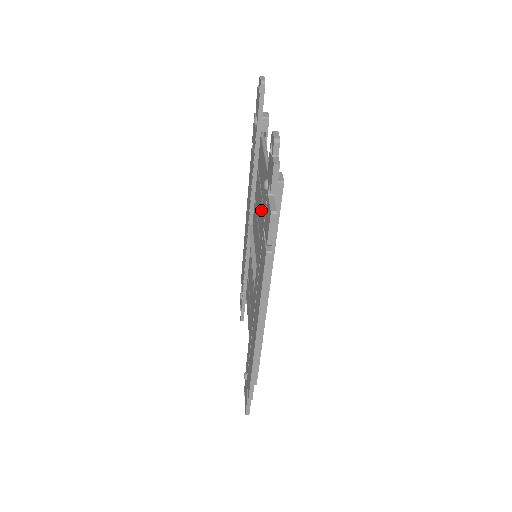
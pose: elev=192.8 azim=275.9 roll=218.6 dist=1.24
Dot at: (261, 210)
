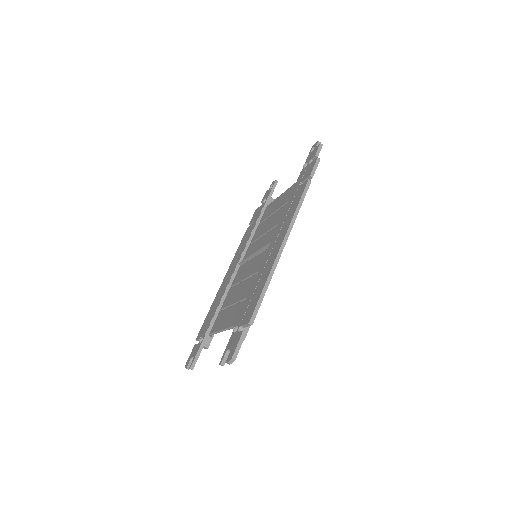
Dot at: (275, 215)
